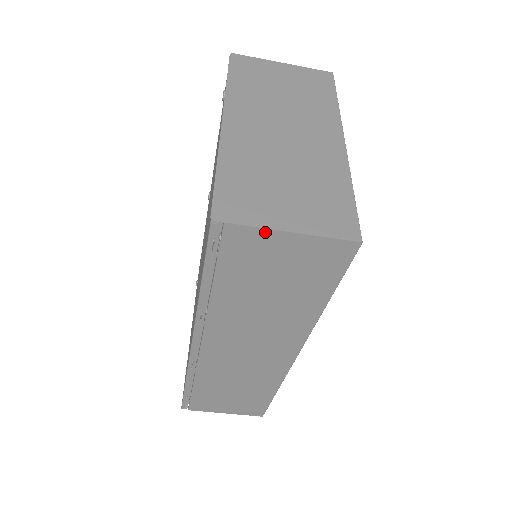
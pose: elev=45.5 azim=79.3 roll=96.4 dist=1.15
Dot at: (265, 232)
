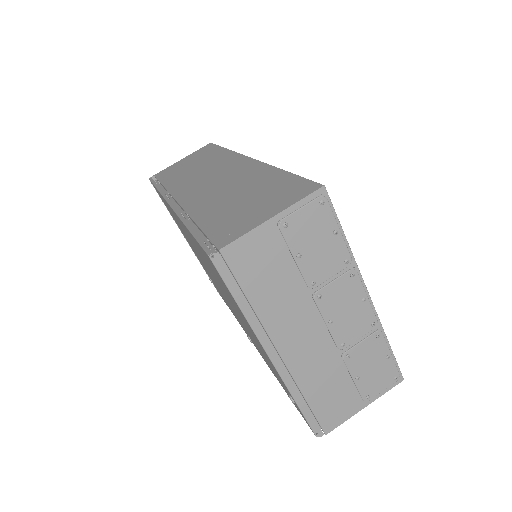
Dot at: (172, 166)
